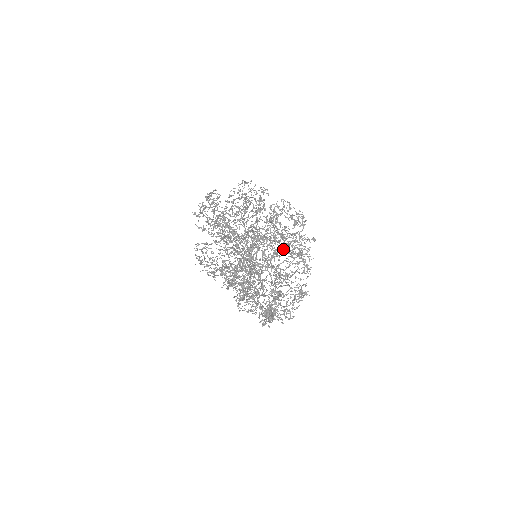
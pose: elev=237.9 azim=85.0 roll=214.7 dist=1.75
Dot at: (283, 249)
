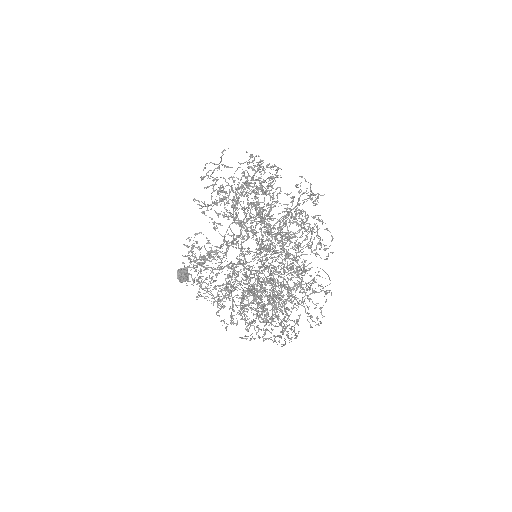
Dot at: occluded
